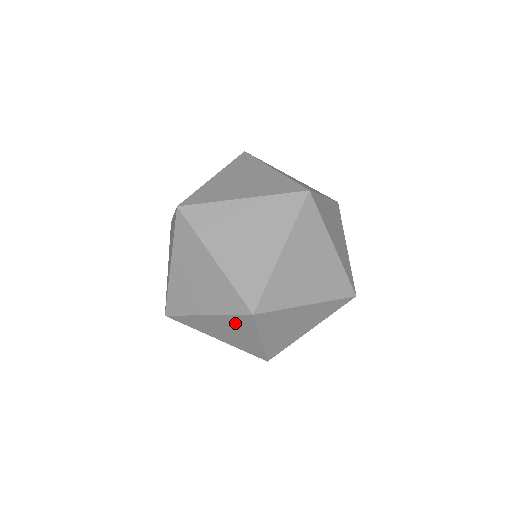
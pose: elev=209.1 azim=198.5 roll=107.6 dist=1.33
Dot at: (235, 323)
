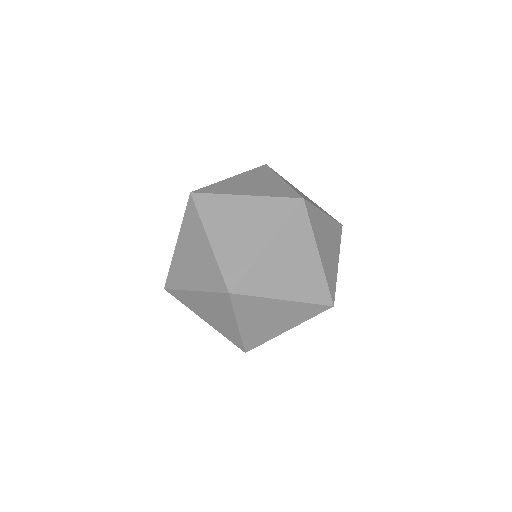
Dot at: (249, 309)
